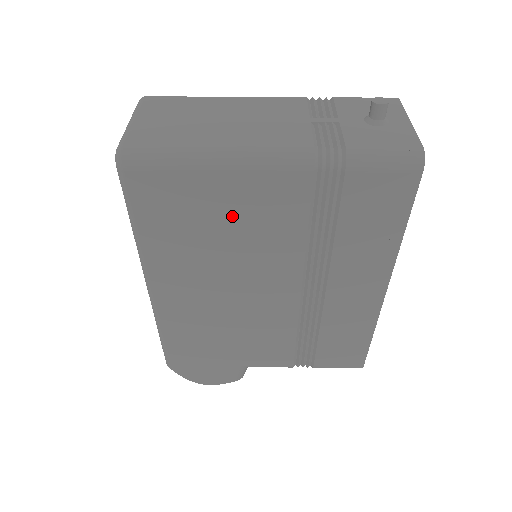
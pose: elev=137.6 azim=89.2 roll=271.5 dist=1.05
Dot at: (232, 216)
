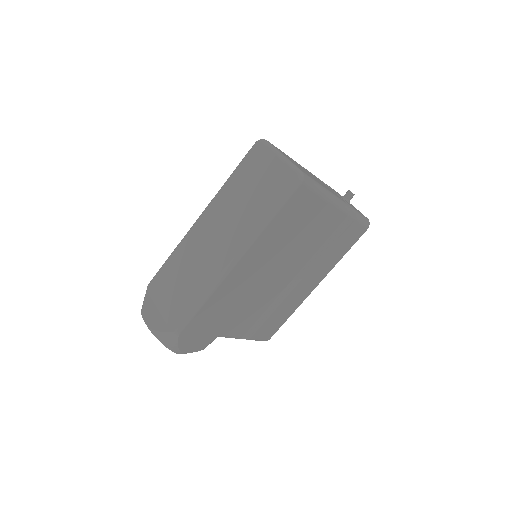
Dot at: (309, 227)
